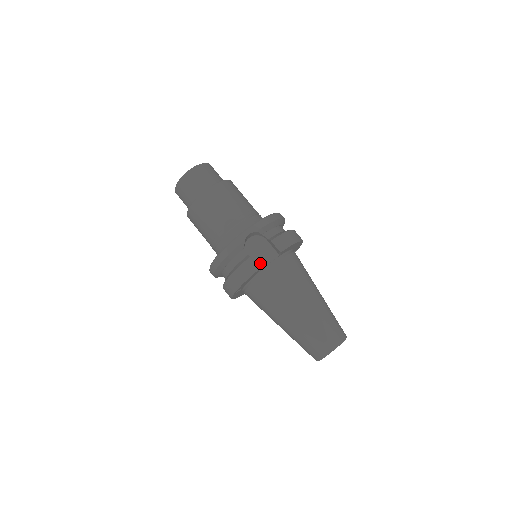
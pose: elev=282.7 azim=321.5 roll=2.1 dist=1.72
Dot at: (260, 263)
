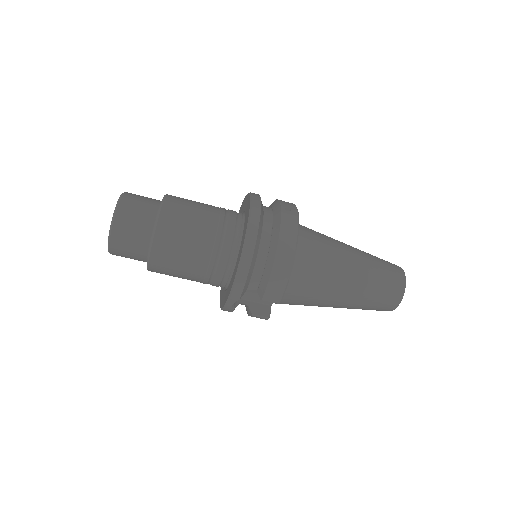
Dot at: (266, 301)
